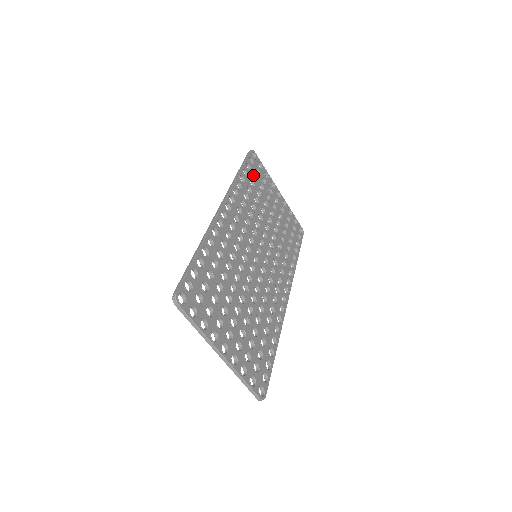
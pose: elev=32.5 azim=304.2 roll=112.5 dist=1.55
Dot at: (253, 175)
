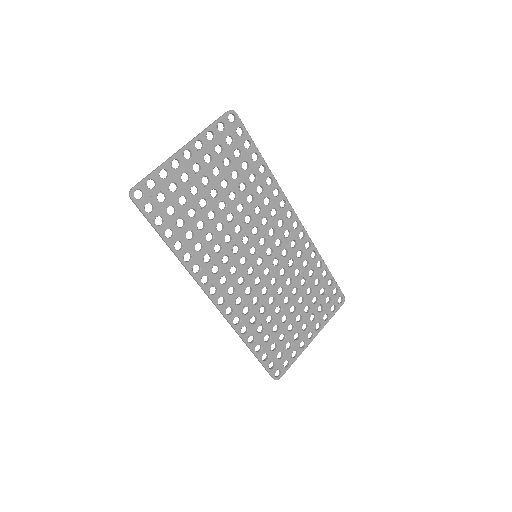
Dot at: (166, 208)
